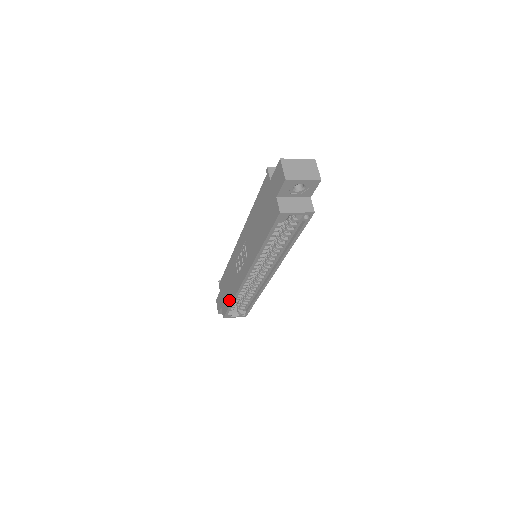
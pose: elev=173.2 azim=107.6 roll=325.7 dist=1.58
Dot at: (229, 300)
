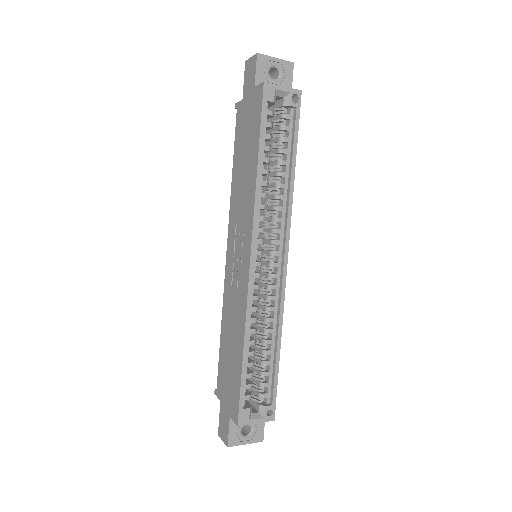
Dot at: (238, 362)
